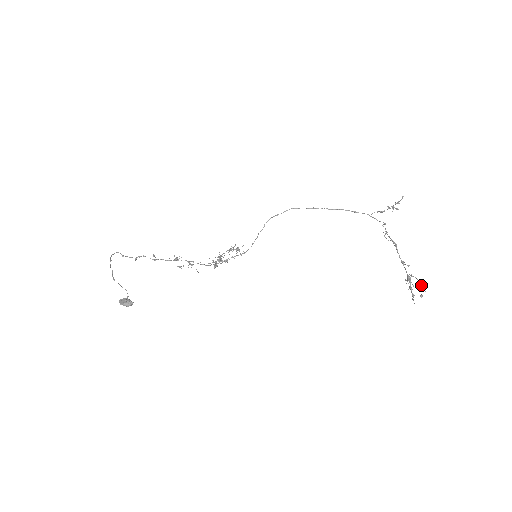
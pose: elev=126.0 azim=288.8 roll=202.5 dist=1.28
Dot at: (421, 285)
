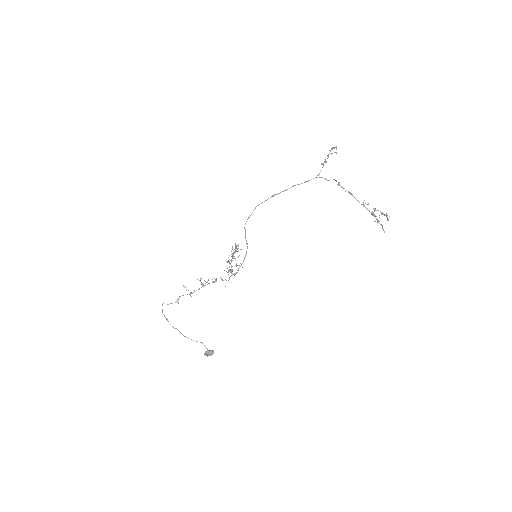
Dot at: (384, 215)
